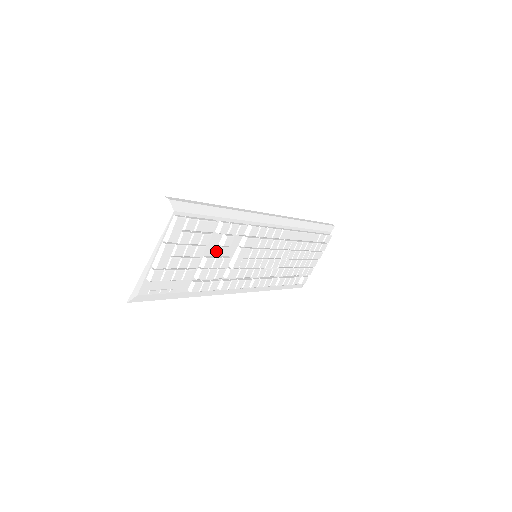
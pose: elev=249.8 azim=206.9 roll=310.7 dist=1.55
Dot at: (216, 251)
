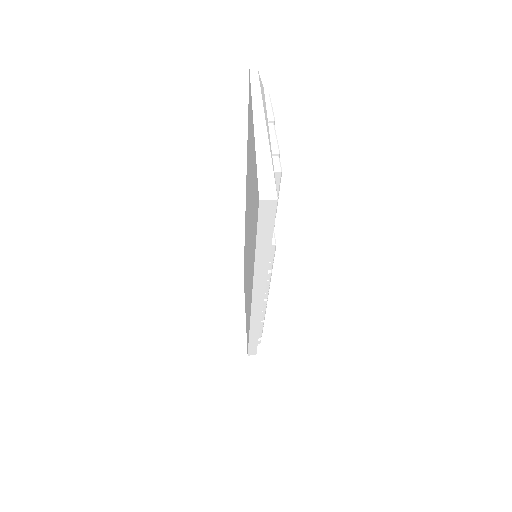
Dot at: occluded
